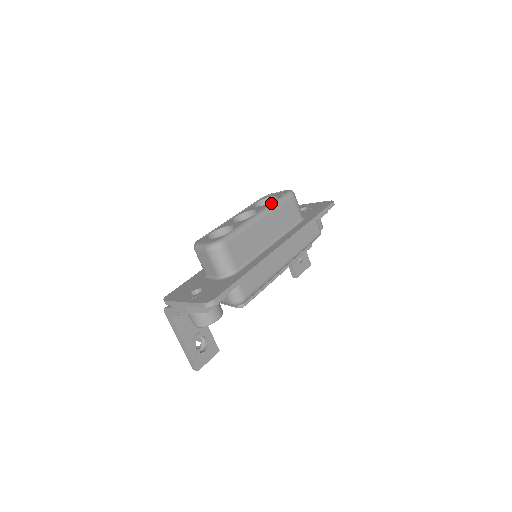
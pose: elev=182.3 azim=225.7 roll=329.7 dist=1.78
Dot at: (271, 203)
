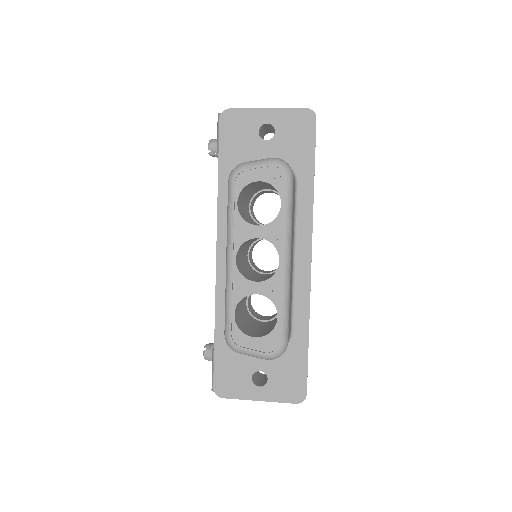
Dot at: (284, 223)
